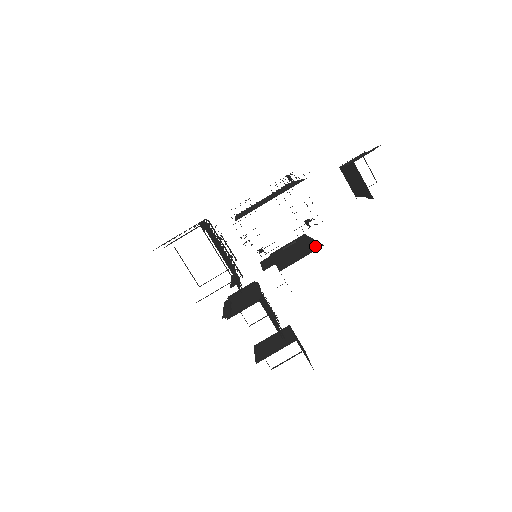
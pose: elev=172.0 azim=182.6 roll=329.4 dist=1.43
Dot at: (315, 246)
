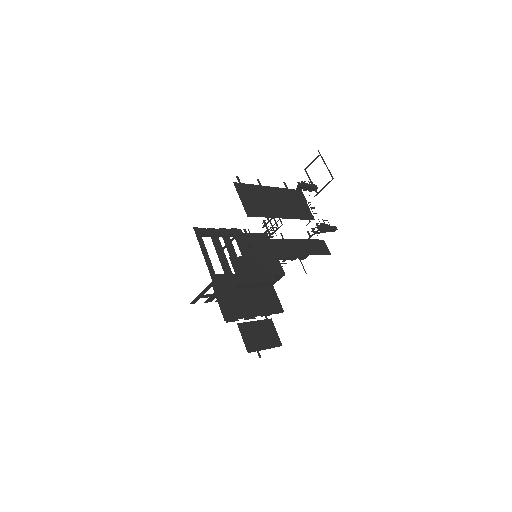
Dot at: occluded
